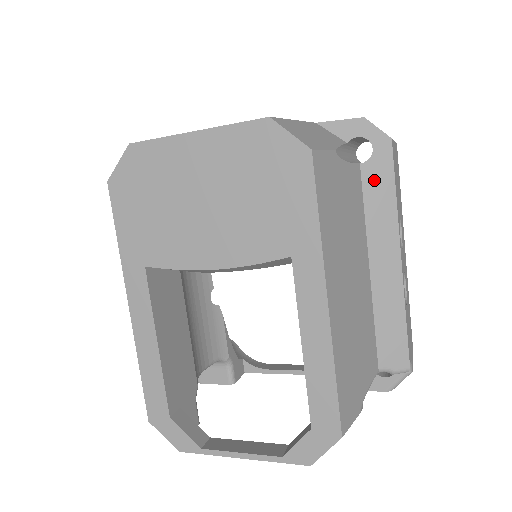
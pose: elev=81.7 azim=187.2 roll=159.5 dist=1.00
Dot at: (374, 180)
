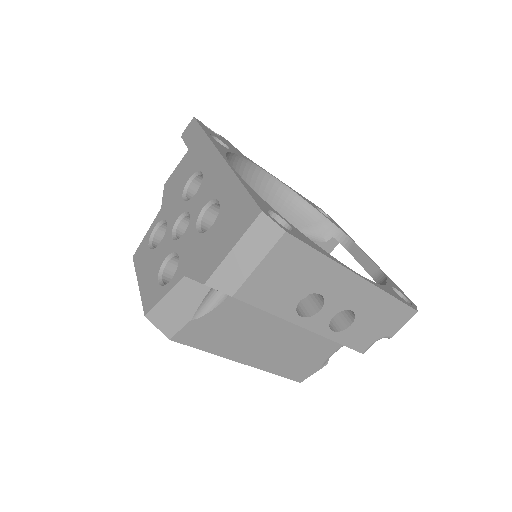
Dot at: occluded
